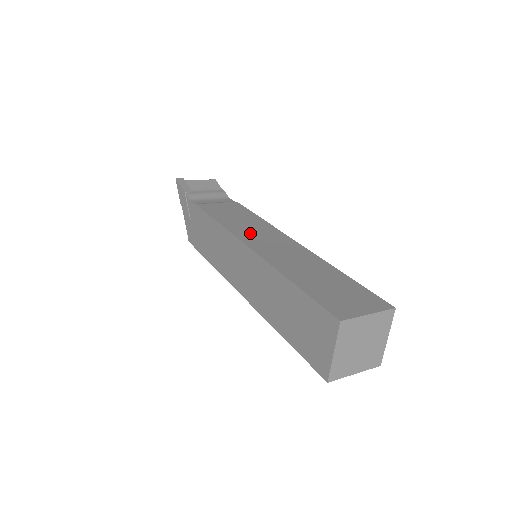
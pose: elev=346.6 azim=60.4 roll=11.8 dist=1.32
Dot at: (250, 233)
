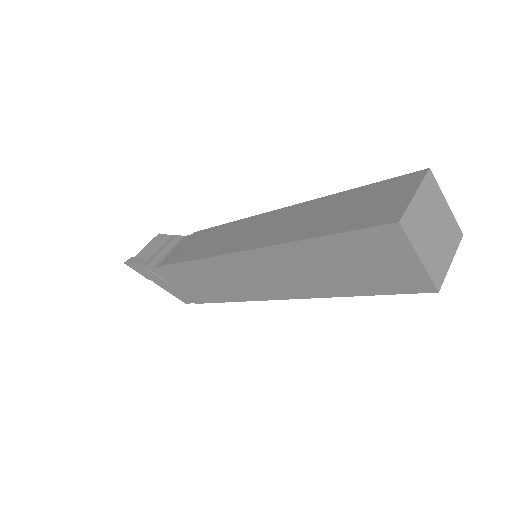
Dot at: (232, 241)
